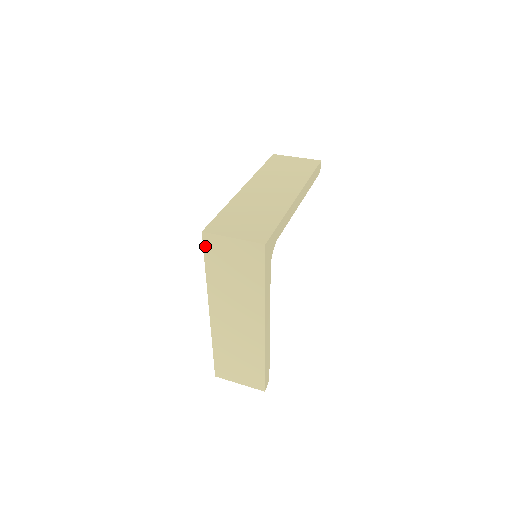
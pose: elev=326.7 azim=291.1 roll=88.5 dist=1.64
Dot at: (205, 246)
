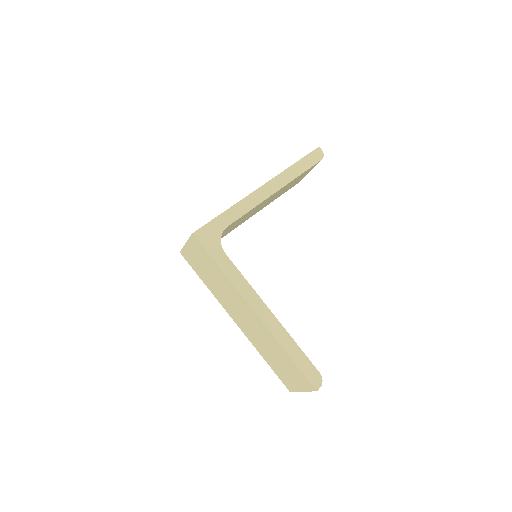
Dot at: (189, 262)
